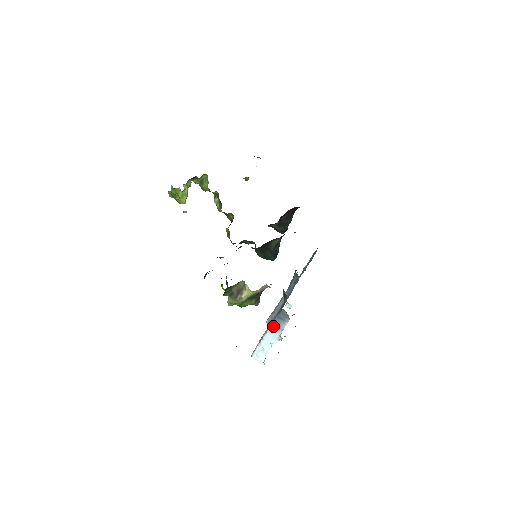
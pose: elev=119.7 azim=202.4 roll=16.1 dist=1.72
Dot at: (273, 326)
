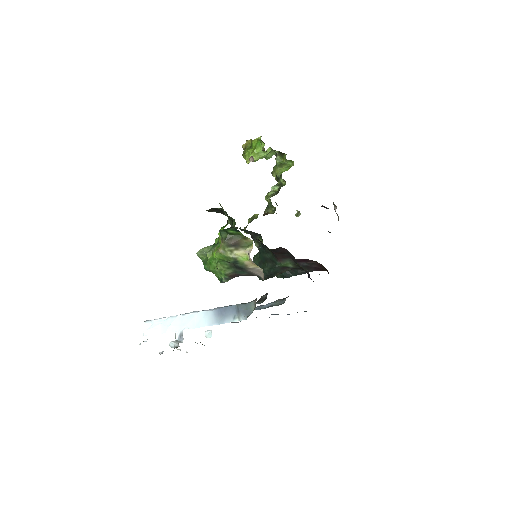
Dot at: (217, 311)
